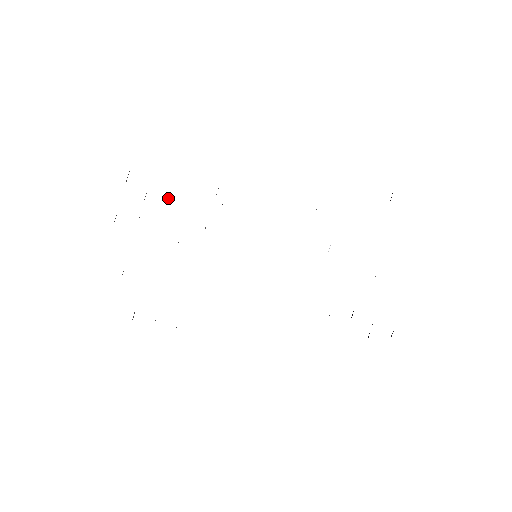
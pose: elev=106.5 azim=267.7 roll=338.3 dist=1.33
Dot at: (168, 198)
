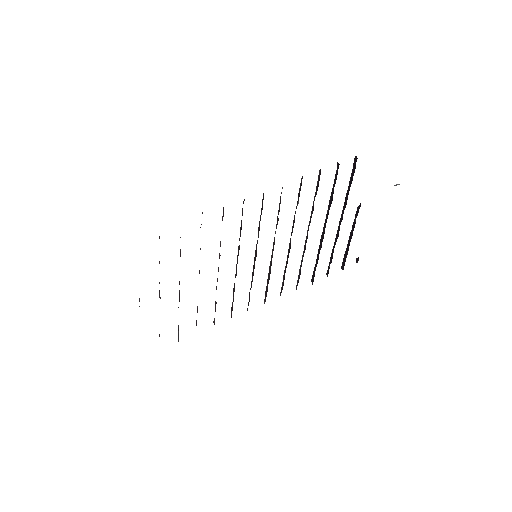
Dot at: occluded
